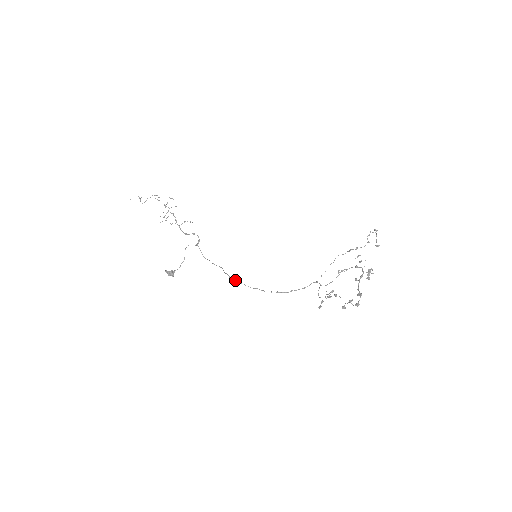
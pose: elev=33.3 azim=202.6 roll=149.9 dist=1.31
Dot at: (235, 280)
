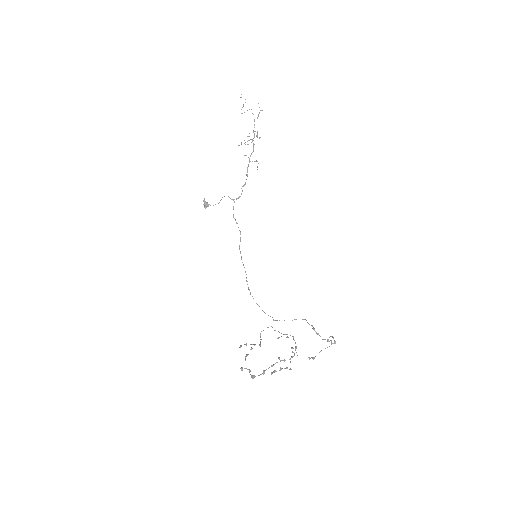
Dot at: (240, 252)
